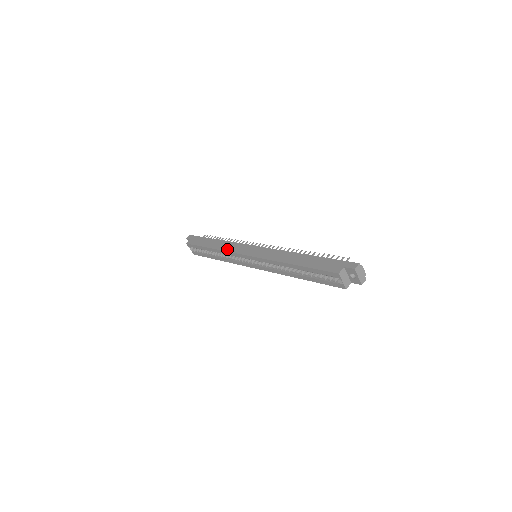
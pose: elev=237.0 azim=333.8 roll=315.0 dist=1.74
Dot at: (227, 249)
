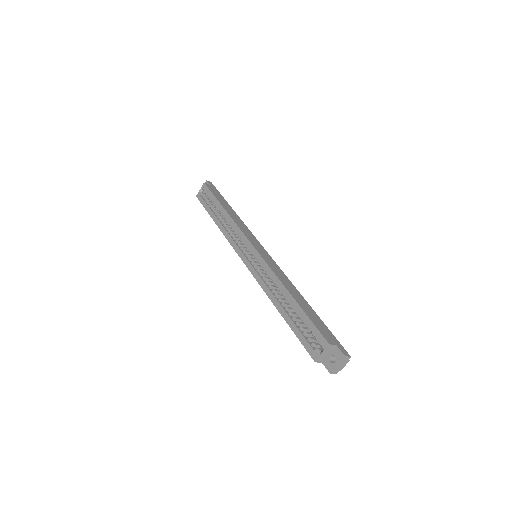
Dot at: (239, 224)
